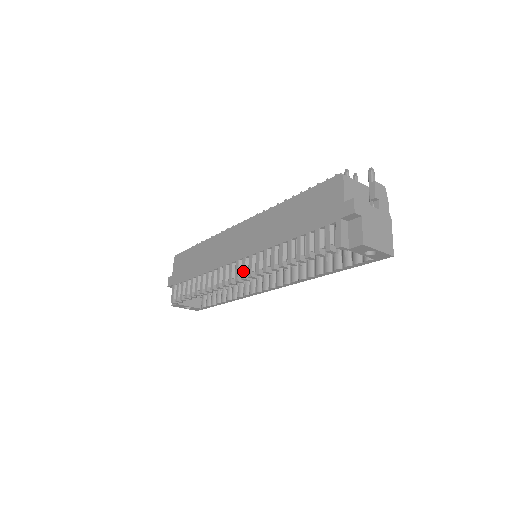
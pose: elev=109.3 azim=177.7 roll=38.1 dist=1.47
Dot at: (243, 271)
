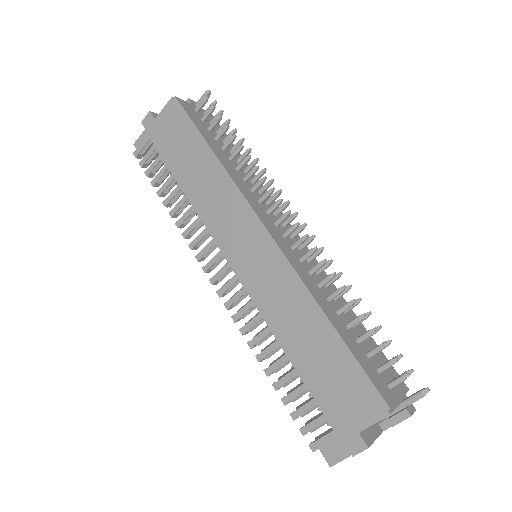
Dot at: (225, 289)
